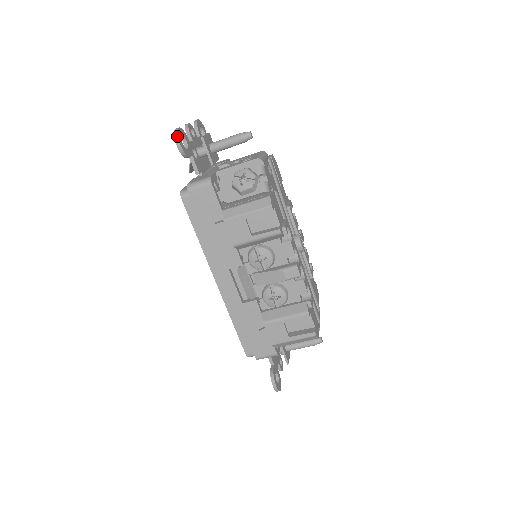
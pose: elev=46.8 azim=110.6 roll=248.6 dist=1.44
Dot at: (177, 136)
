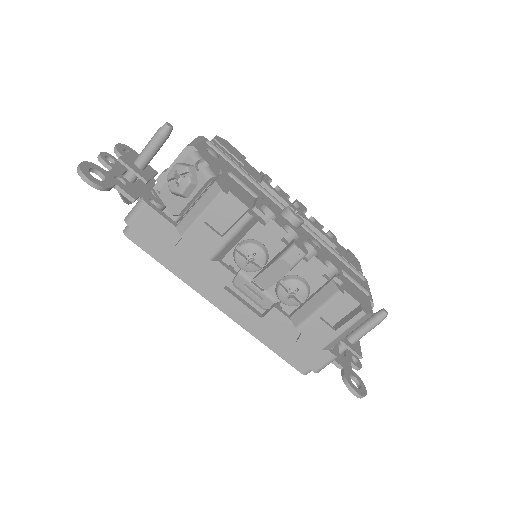
Dot at: (81, 172)
